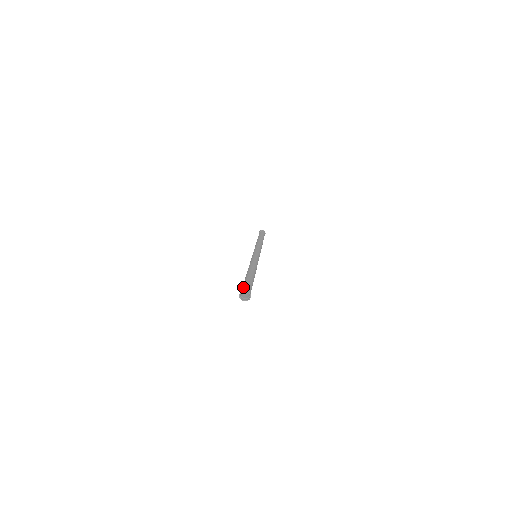
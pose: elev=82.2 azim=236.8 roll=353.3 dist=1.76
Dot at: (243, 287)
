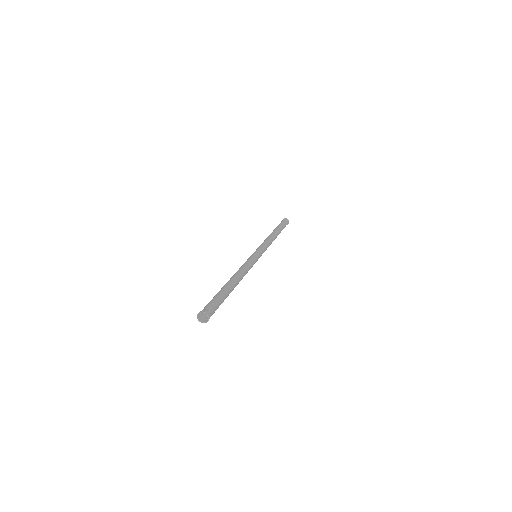
Dot at: (206, 305)
